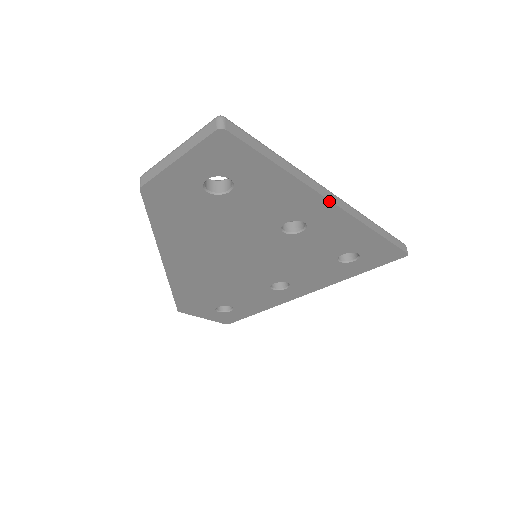
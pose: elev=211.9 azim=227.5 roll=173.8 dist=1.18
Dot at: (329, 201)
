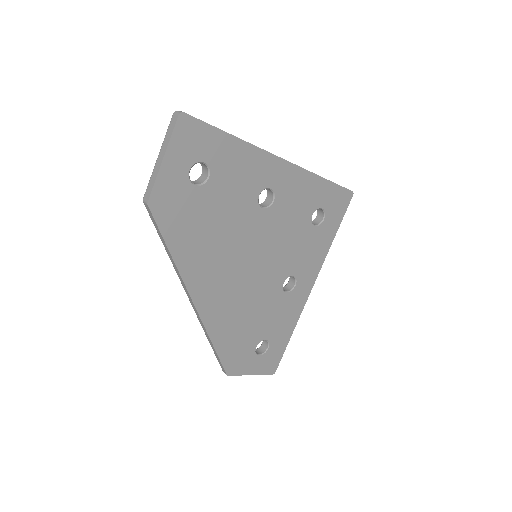
Dot at: (275, 156)
